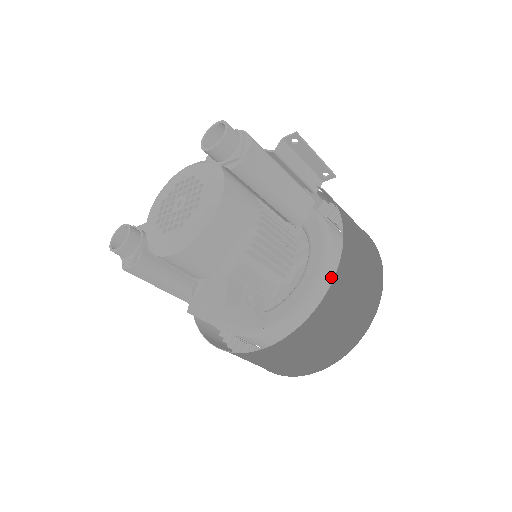
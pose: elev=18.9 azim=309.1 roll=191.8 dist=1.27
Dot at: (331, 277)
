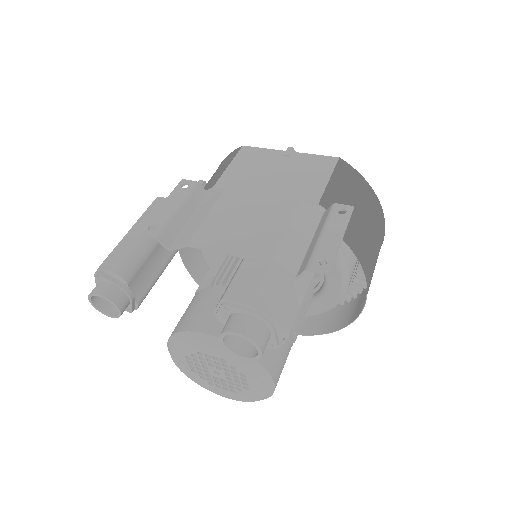
Dot at: occluded
